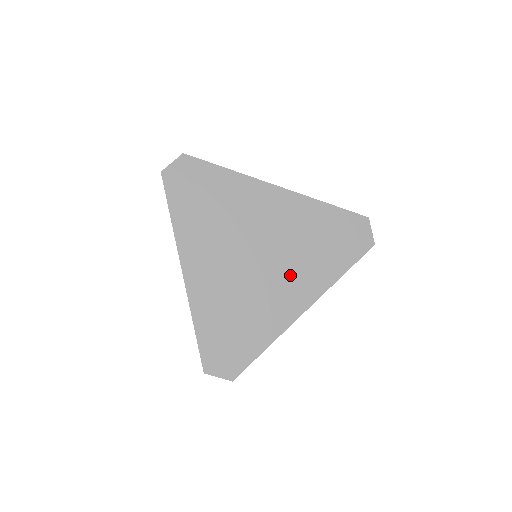
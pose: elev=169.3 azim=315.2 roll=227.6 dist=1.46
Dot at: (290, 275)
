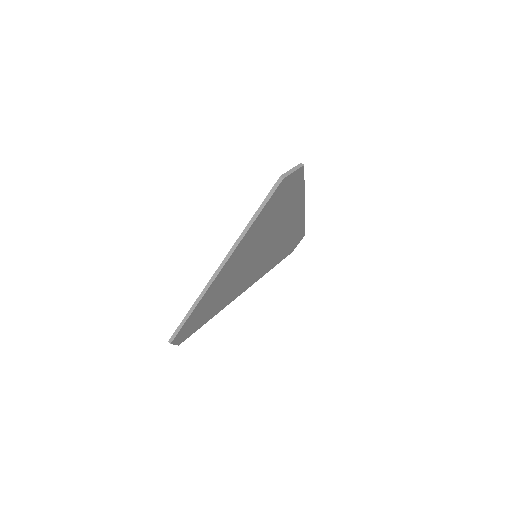
Dot at: (256, 271)
